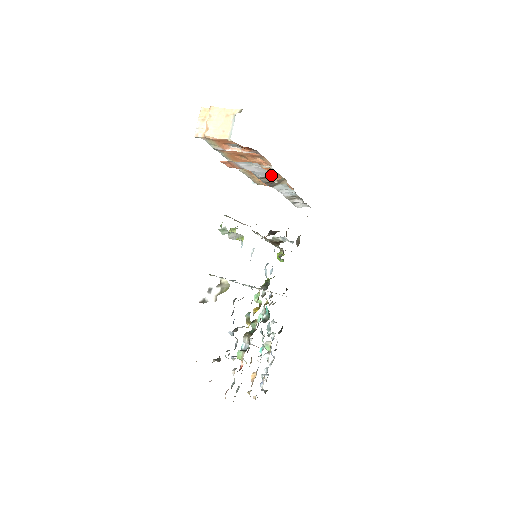
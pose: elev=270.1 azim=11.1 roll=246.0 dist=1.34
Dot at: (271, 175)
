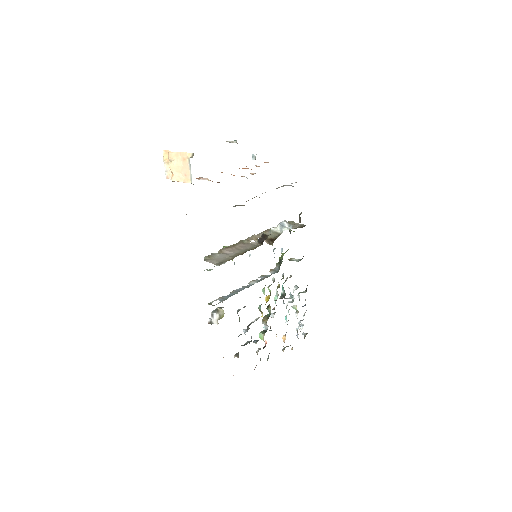
Dot at: occluded
